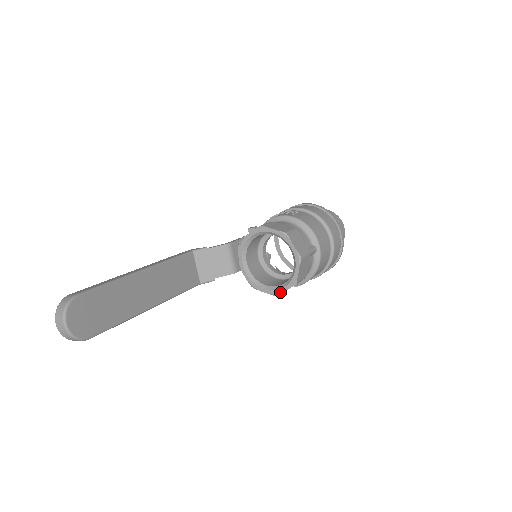
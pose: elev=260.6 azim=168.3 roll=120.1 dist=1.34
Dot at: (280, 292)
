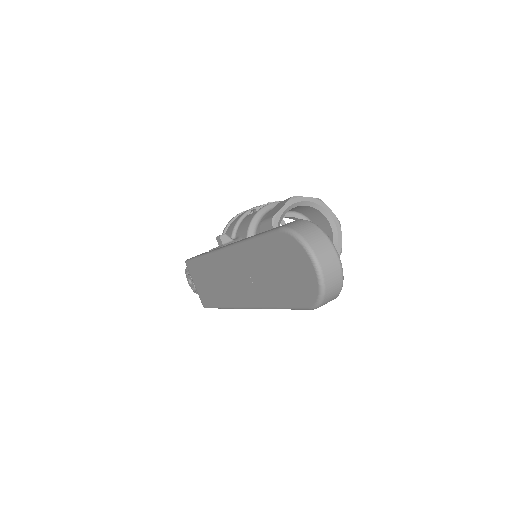
Dot at: occluded
